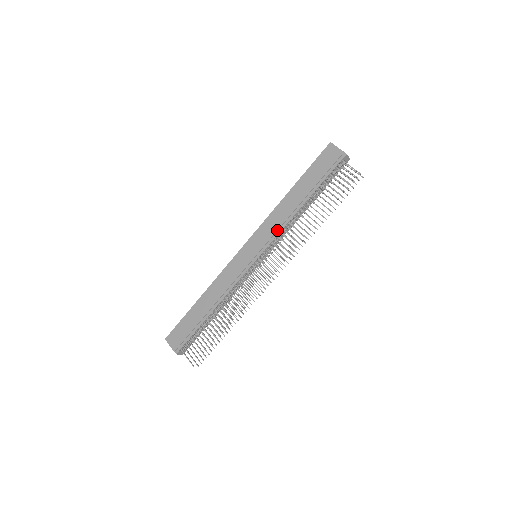
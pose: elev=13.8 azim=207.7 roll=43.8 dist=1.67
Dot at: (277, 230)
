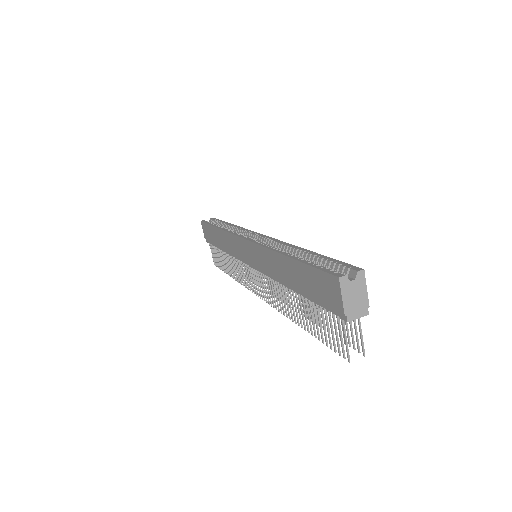
Dot at: (266, 272)
